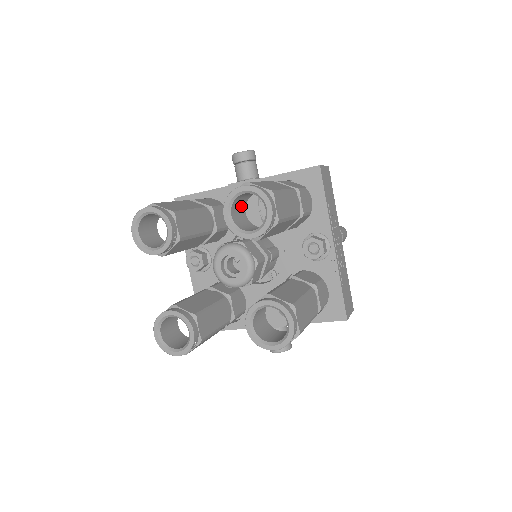
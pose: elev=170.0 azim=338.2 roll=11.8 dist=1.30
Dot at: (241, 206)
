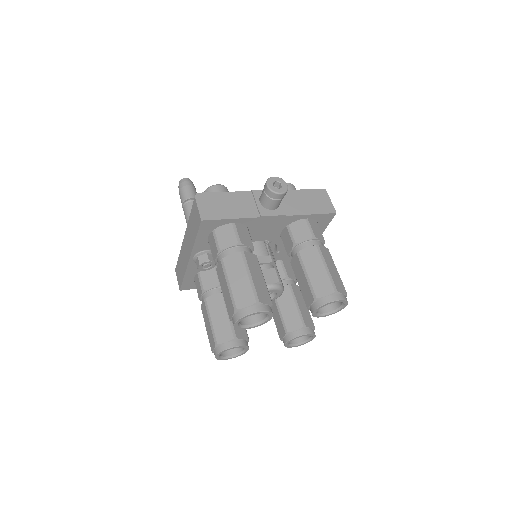
Dot at: occluded
